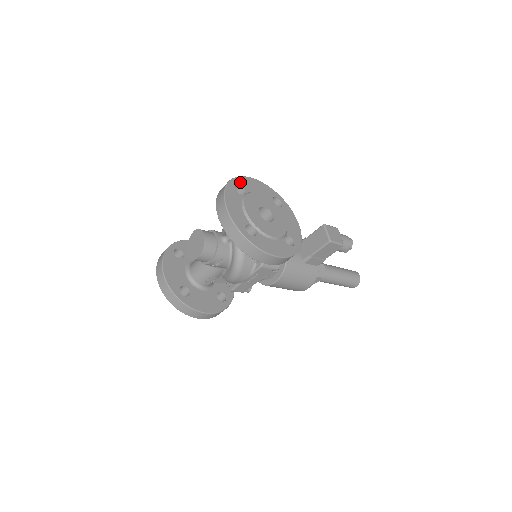
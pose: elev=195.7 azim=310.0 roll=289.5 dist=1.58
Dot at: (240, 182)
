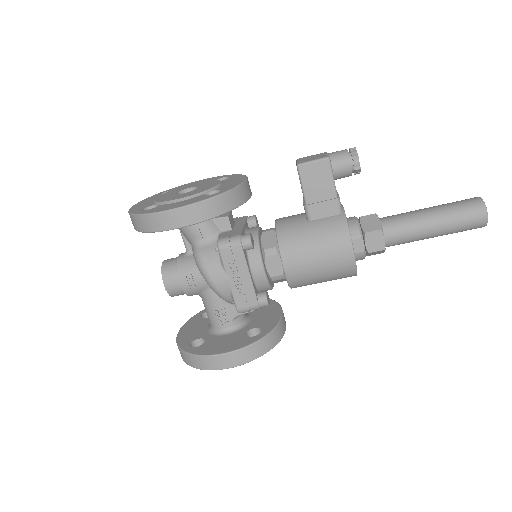
Dot at: (173, 189)
